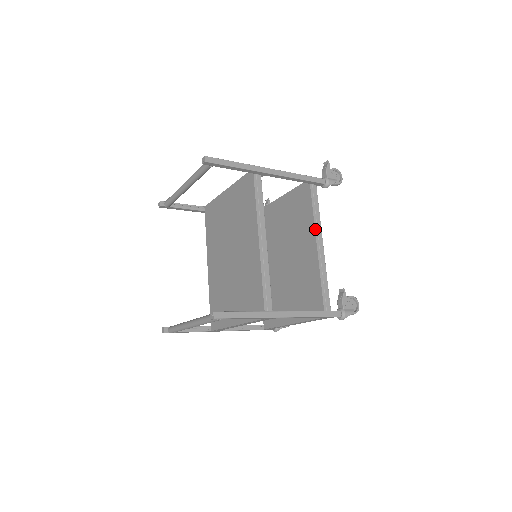
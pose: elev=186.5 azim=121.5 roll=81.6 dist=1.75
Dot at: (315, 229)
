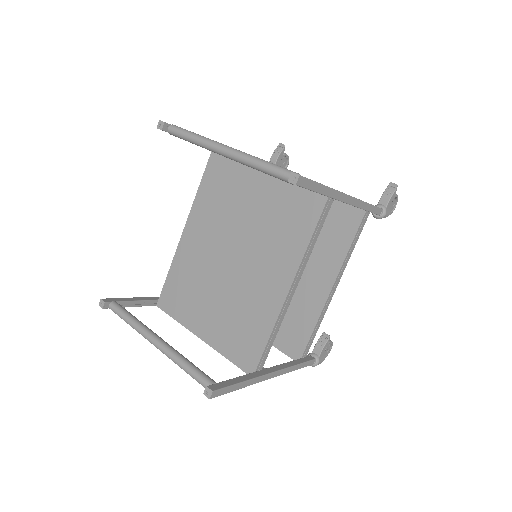
Dot at: (341, 267)
